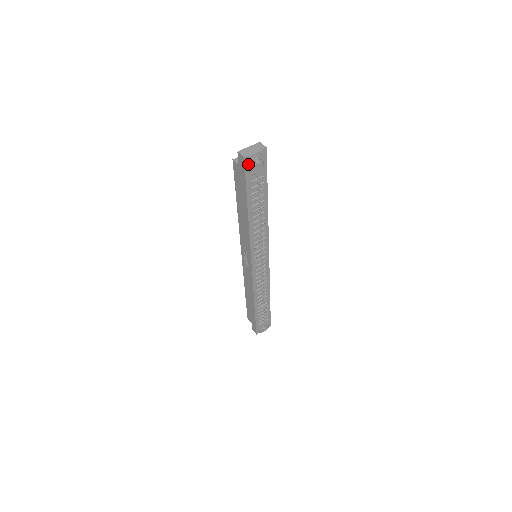
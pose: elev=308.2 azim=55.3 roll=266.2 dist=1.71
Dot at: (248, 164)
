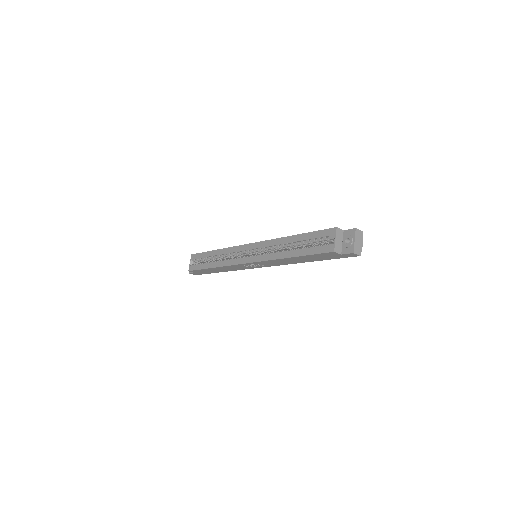
Dot at: occluded
